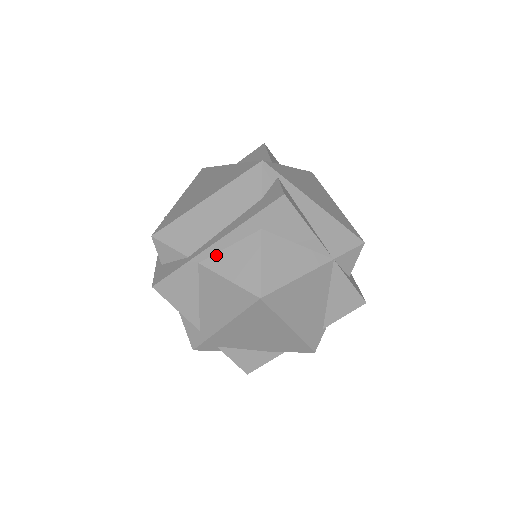
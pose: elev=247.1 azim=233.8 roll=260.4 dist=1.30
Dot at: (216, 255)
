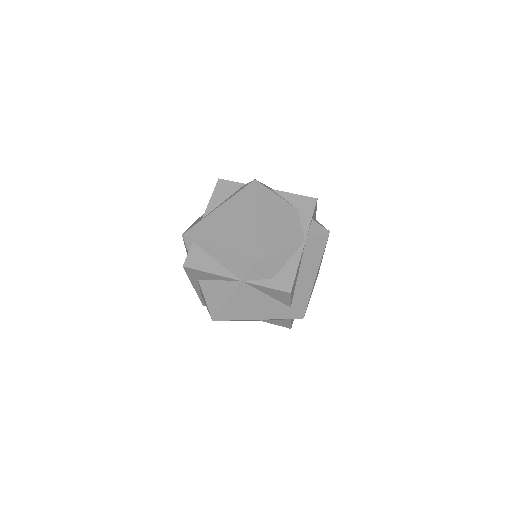
Dot at: occluded
